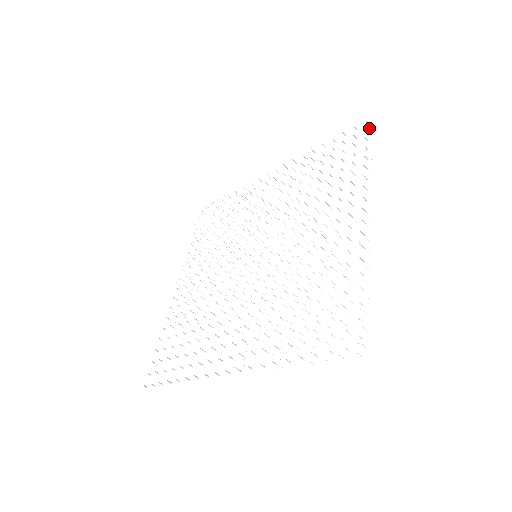
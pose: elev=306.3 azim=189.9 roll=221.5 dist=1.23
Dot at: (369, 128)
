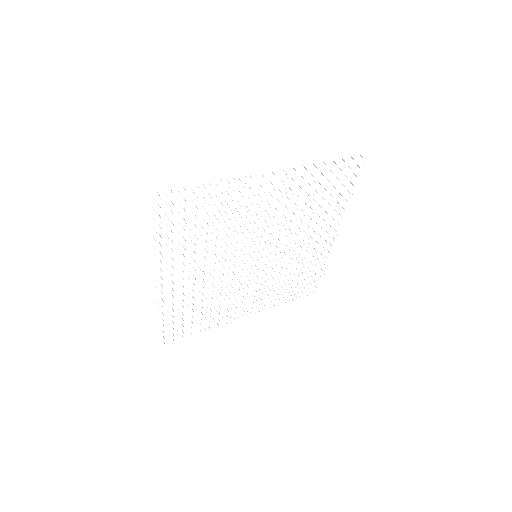
Dot at: (352, 155)
